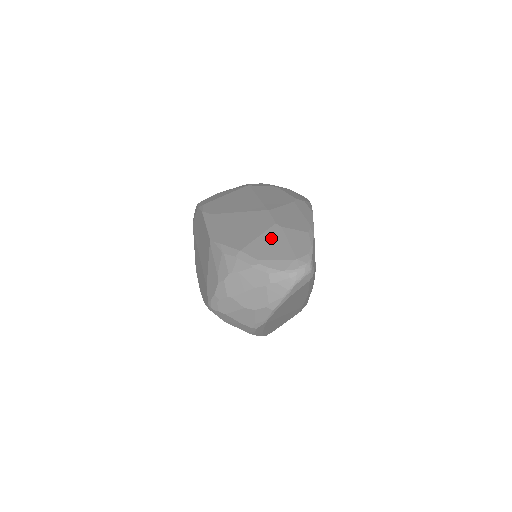
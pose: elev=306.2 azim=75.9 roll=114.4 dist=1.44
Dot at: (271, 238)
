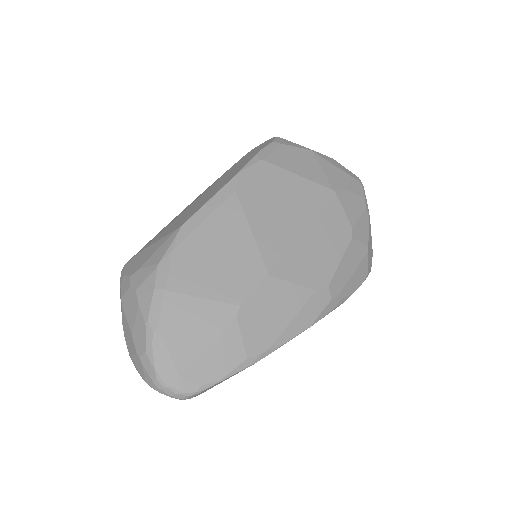
Dot at: (207, 318)
